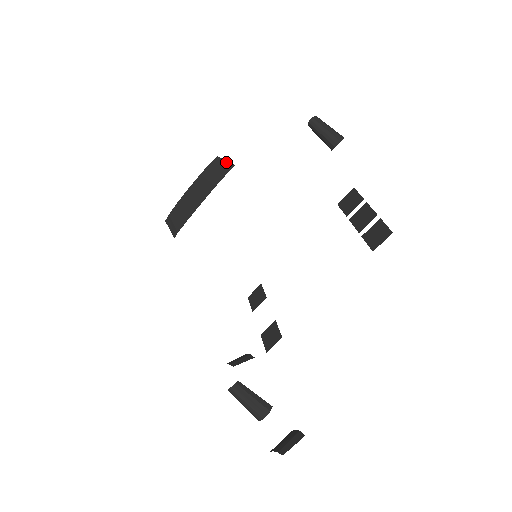
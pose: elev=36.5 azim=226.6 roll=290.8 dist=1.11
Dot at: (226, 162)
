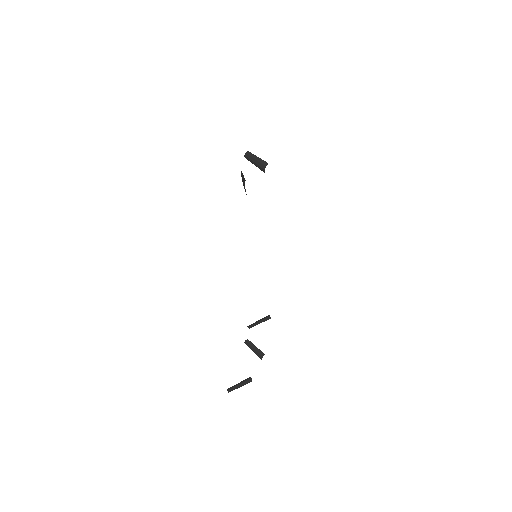
Dot at: (243, 177)
